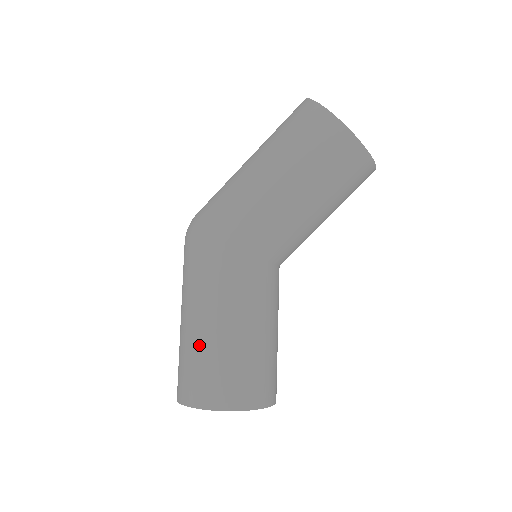
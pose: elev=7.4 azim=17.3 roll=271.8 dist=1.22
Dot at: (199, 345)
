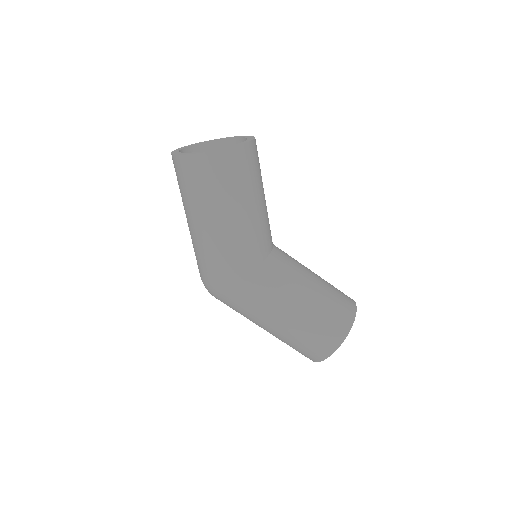
Dot at: (294, 333)
